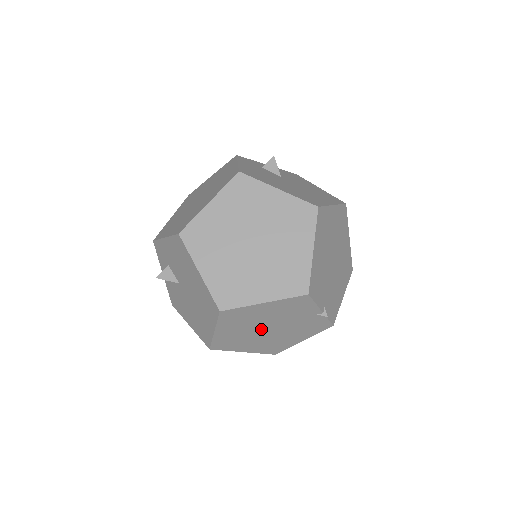
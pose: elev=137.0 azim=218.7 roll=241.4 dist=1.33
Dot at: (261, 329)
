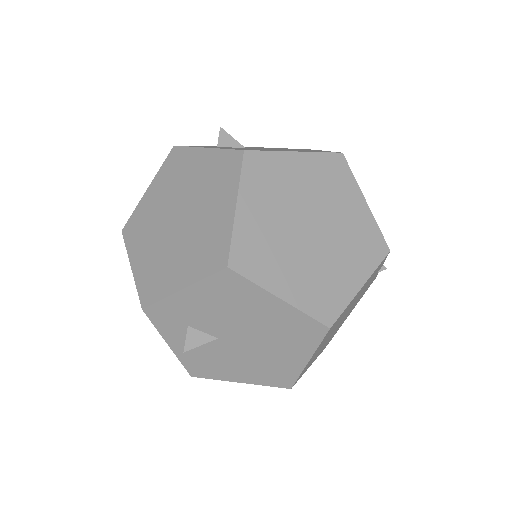
Dot at: (337, 325)
